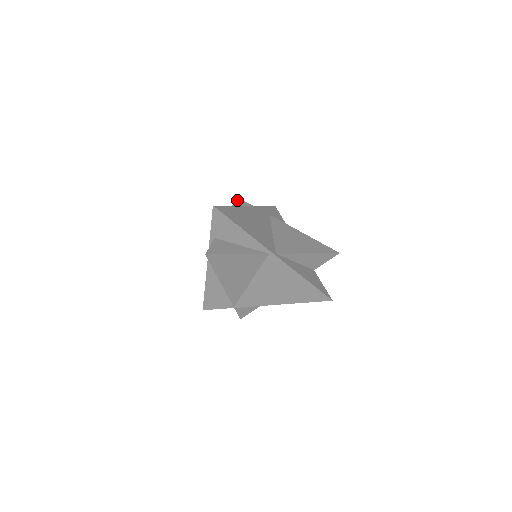
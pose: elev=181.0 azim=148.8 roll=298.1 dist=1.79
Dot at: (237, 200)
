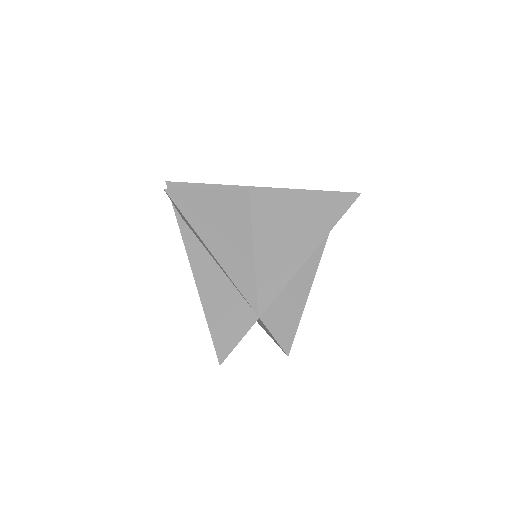
Dot at: occluded
